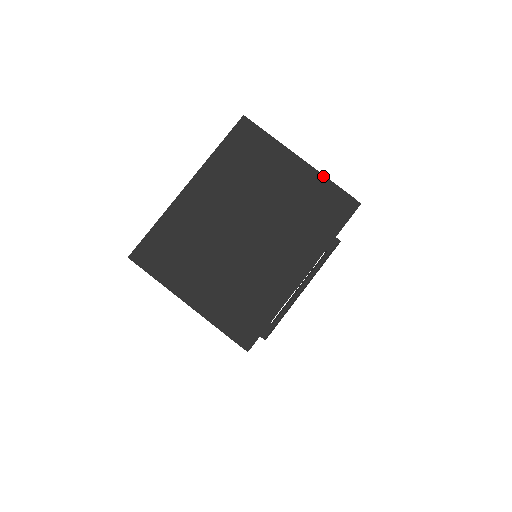
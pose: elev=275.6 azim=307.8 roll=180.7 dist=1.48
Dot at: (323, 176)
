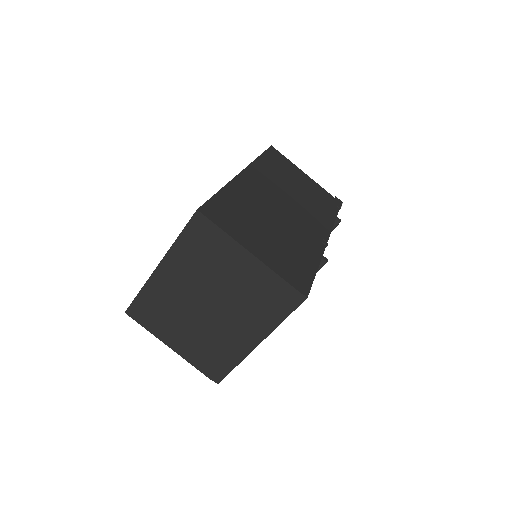
Dot at: (272, 271)
